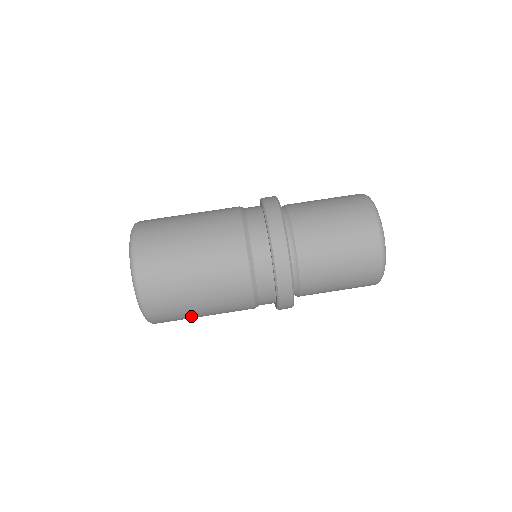
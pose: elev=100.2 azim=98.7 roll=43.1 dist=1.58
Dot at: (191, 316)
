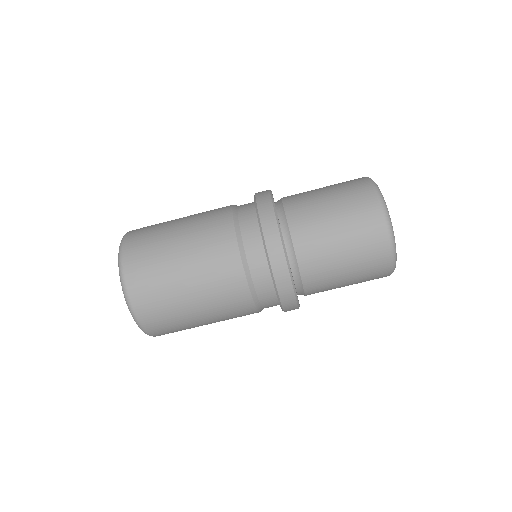
Dot at: (186, 321)
